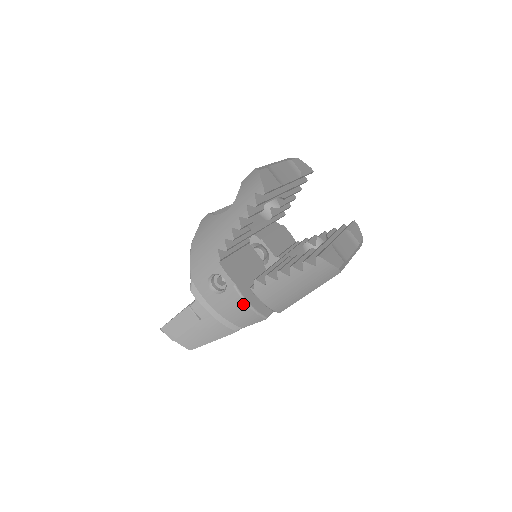
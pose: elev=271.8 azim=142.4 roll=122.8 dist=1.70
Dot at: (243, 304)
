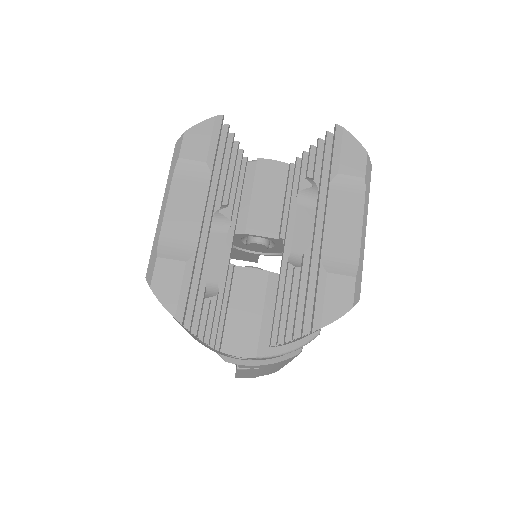
Dot at: occluded
